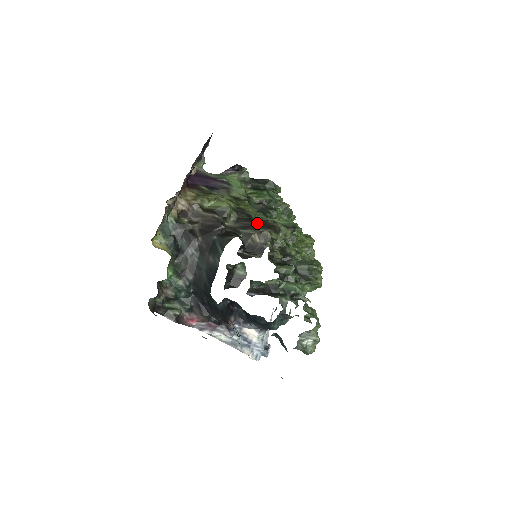
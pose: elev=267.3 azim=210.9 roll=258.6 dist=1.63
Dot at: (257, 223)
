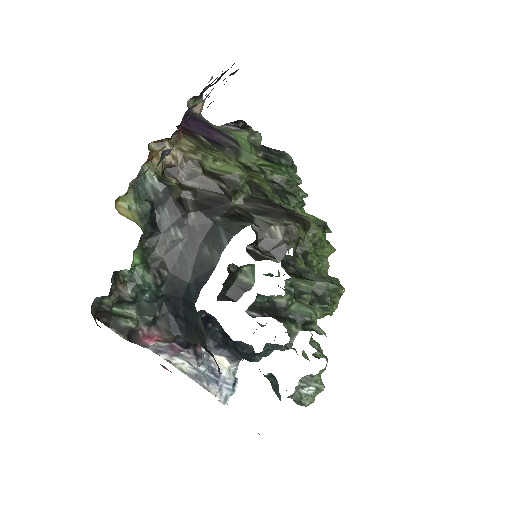
Dot at: (280, 210)
